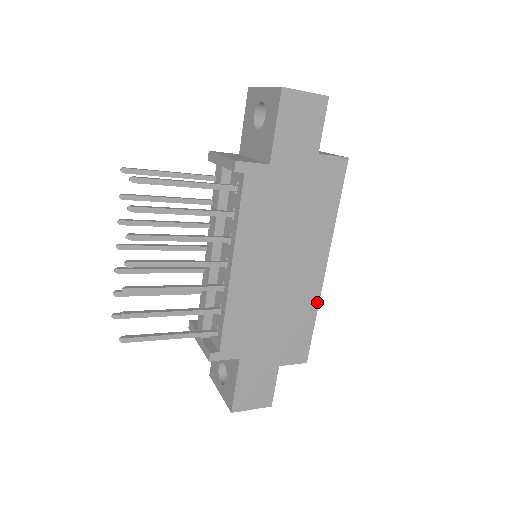
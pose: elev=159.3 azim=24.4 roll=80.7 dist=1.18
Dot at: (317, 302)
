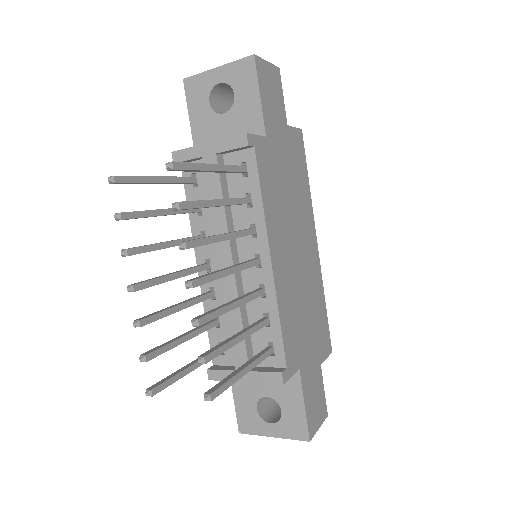
Dot at: (321, 282)
